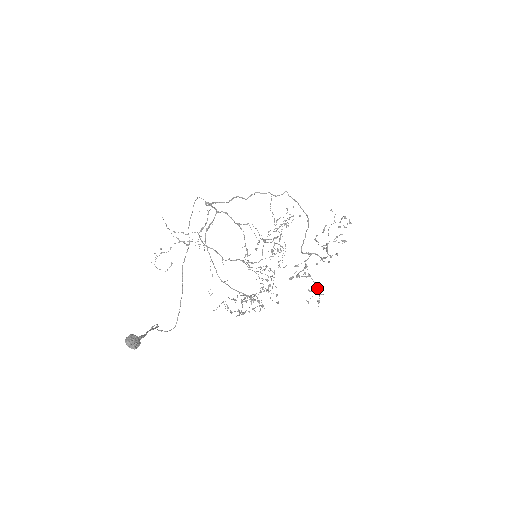
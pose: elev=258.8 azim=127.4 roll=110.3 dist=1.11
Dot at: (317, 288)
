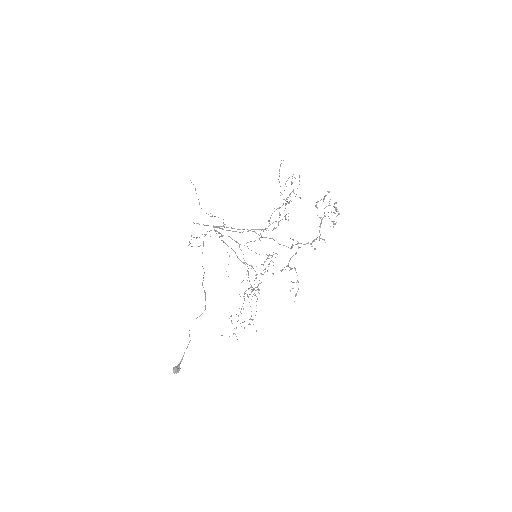
Dot at: (298, 282)
